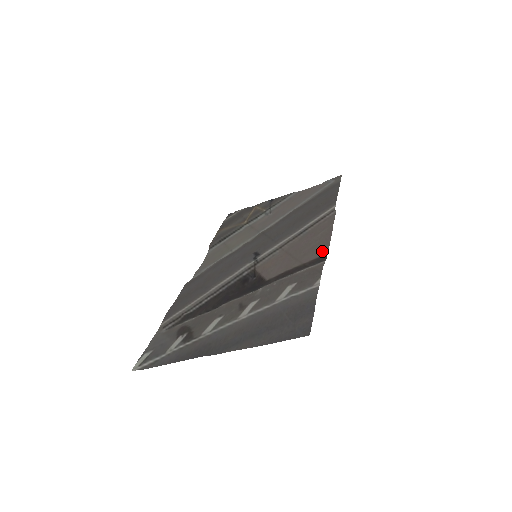
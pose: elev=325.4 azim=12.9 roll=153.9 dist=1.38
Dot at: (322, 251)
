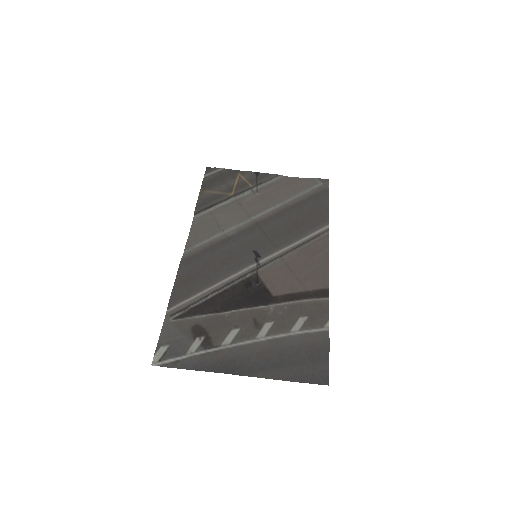
Dot at: (323, 282)
